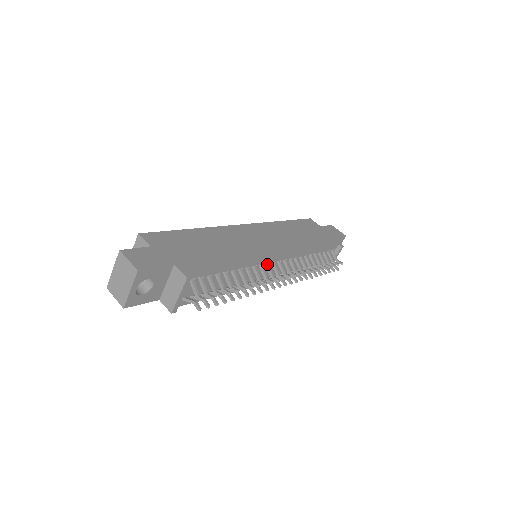
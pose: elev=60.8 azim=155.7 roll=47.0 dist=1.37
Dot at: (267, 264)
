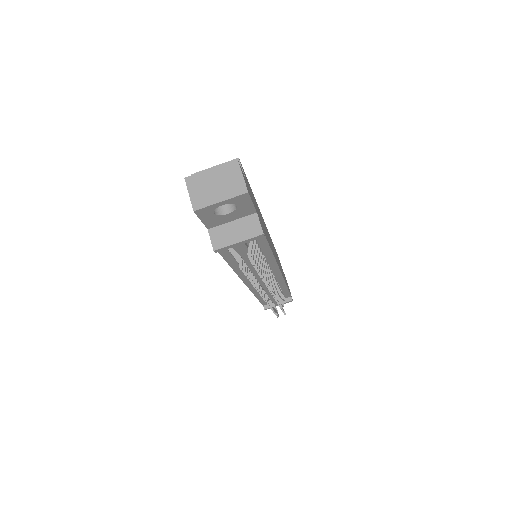
Dot at: (271, 271)
